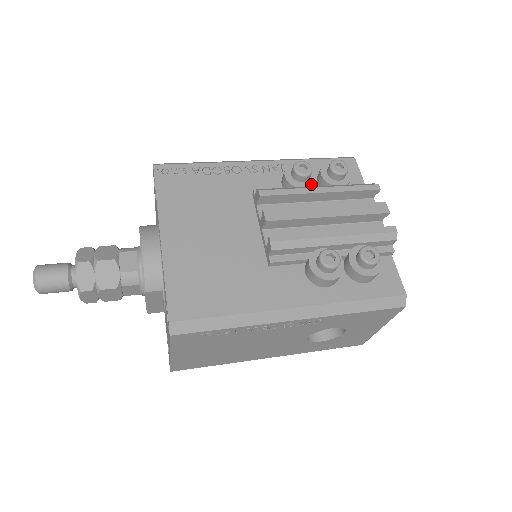
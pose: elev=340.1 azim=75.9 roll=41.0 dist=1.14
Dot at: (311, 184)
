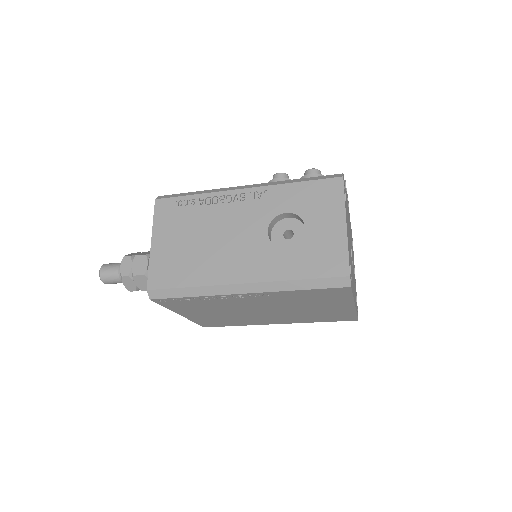
Dot at: occluded
